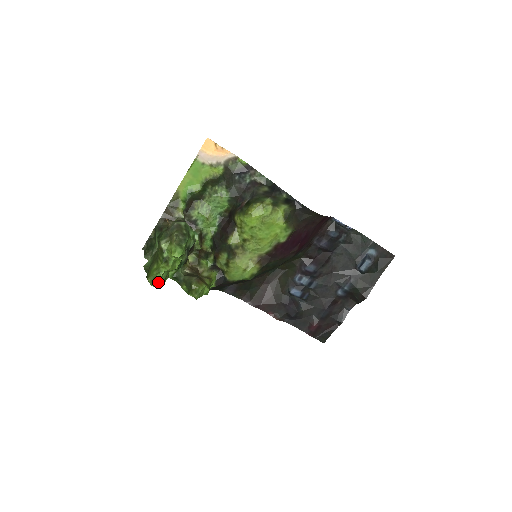
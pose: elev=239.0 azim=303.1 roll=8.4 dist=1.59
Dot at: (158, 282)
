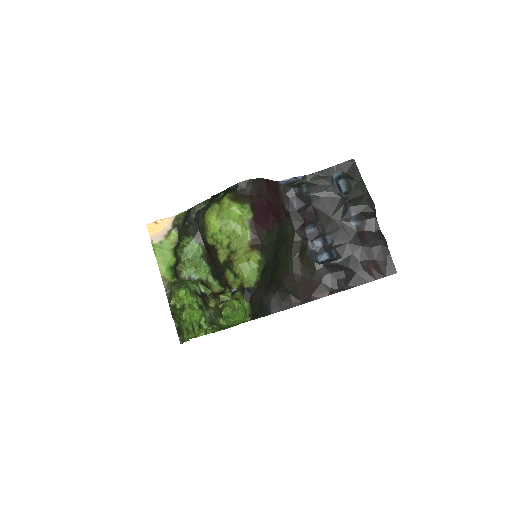
Dot at: (189, 327)
